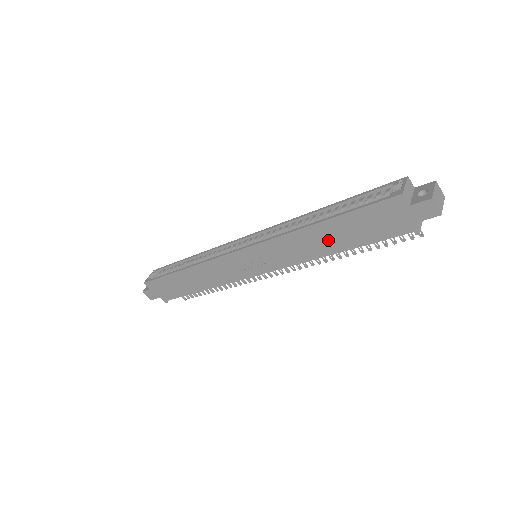
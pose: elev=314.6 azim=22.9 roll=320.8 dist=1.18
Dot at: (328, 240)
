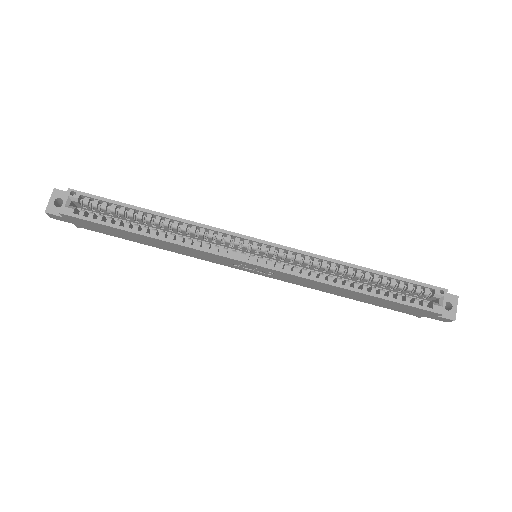
Dot at: (352, 296)
